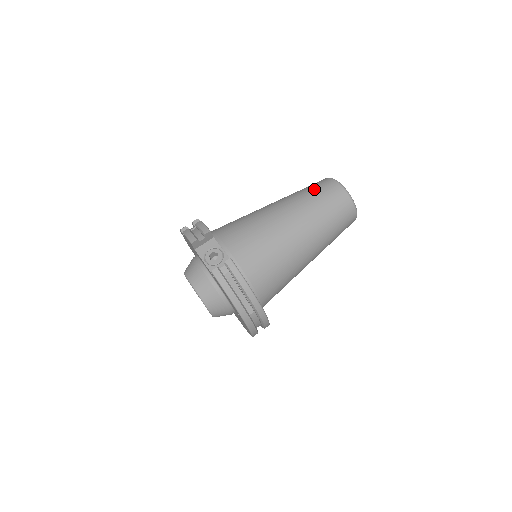
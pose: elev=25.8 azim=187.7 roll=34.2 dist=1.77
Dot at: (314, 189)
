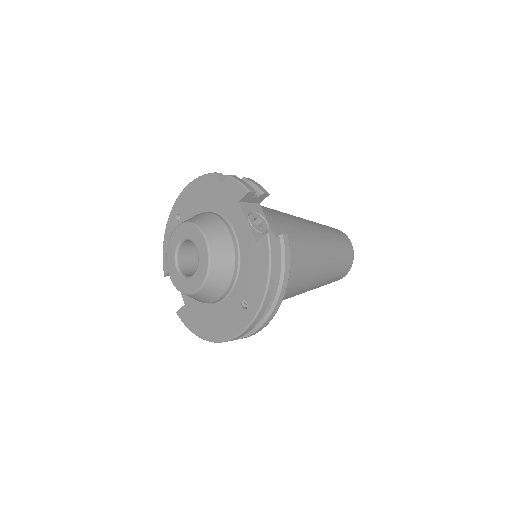
Dot at: (331, 229)
